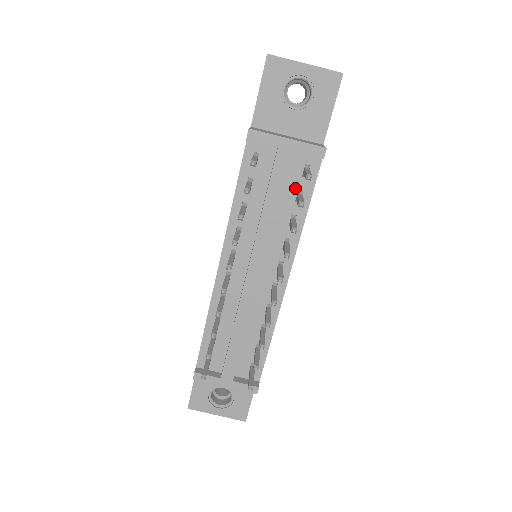
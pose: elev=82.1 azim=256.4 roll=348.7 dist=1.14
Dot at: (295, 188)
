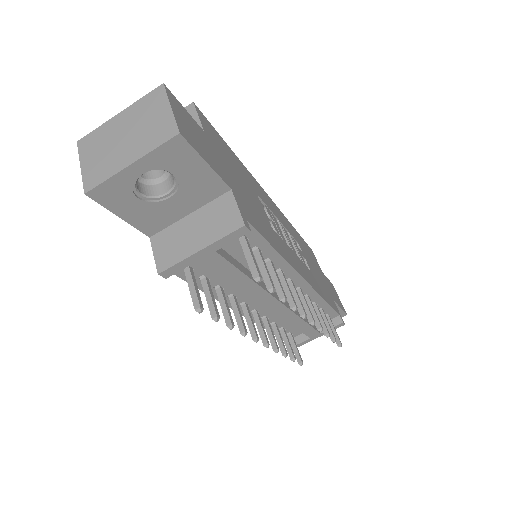
Dot at: occluded
